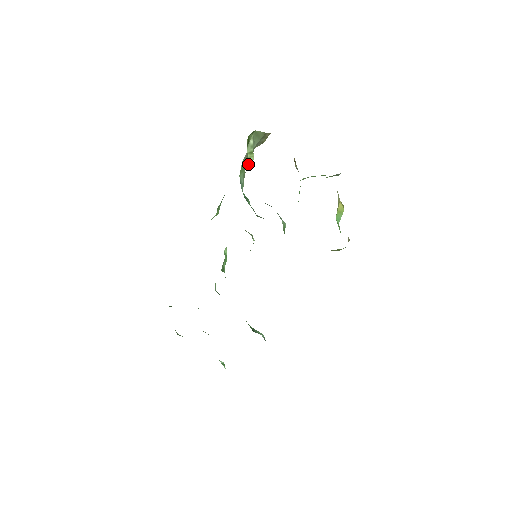
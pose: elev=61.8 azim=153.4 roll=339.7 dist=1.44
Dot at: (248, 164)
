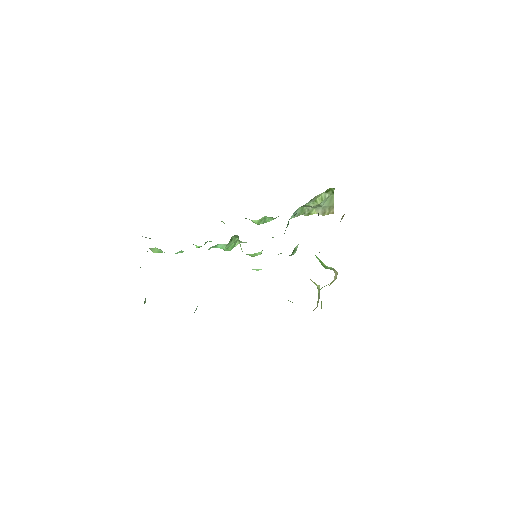
Dot at: (316, 199)
